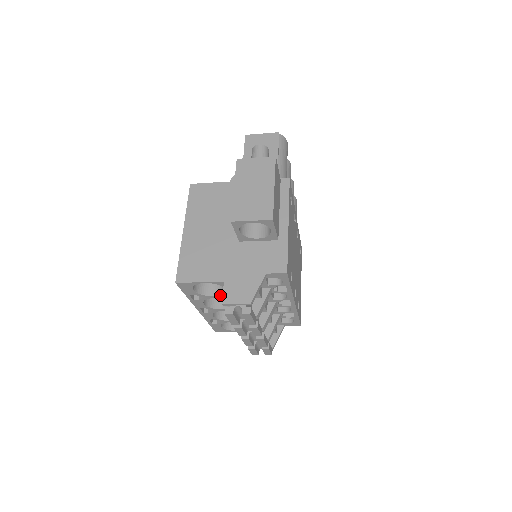
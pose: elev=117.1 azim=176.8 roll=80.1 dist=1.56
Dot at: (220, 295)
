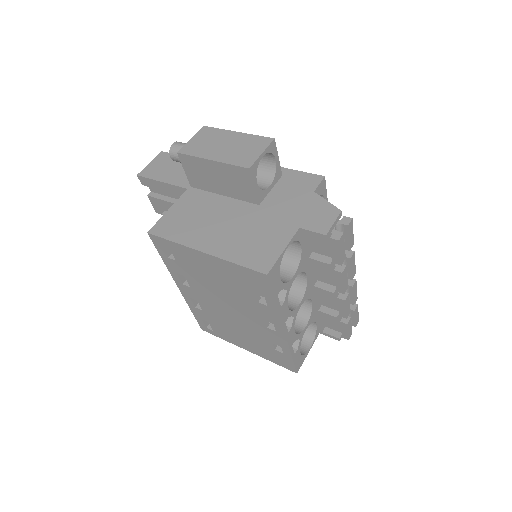
Dot at: (297, 267)
